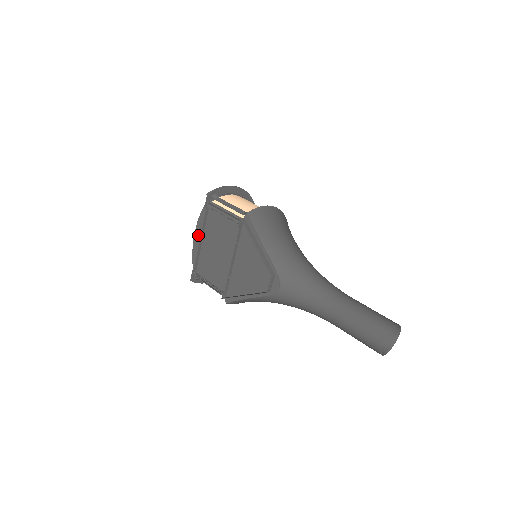
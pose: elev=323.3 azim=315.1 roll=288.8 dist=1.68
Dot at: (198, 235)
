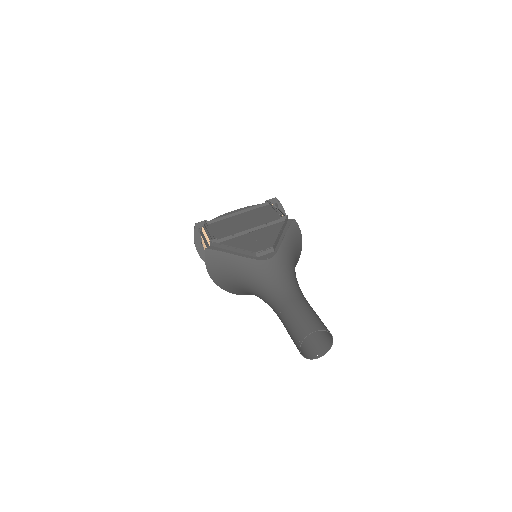
Dot at: occluded
